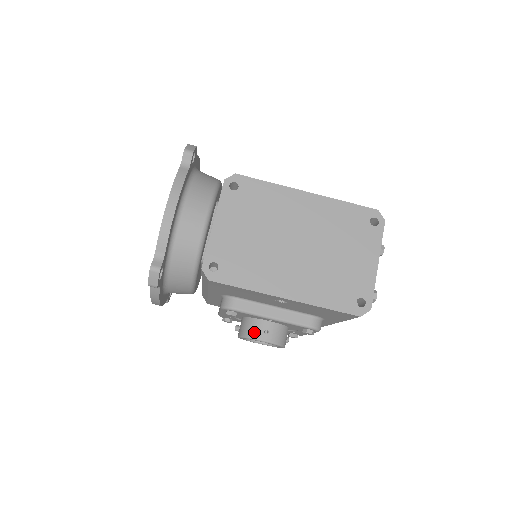
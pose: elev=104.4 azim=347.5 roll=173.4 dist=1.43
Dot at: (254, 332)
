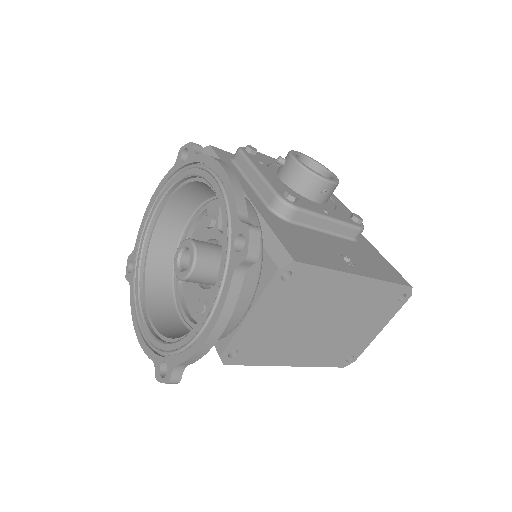
Dot at: occluded
